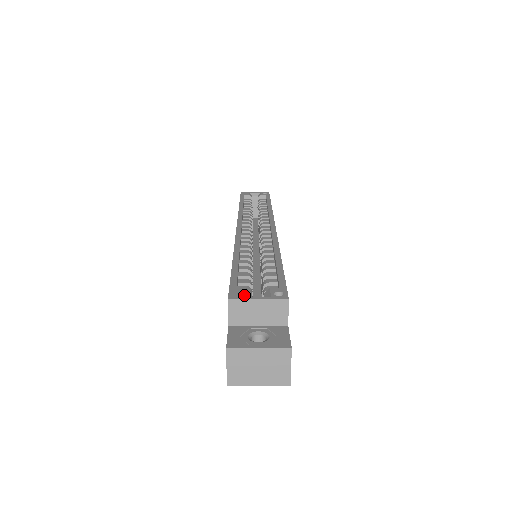
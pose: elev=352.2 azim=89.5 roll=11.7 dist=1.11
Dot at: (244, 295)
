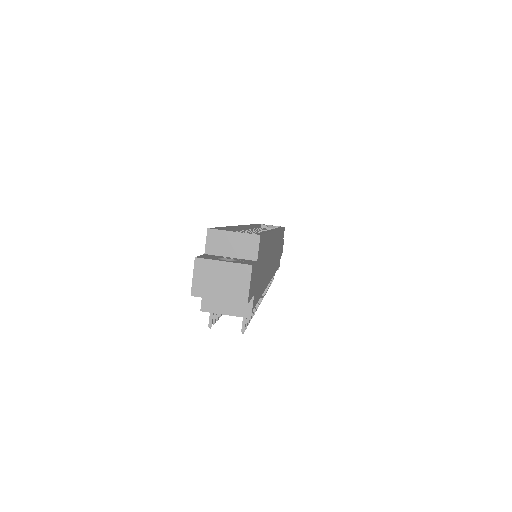
Dot at: (223, 229)
